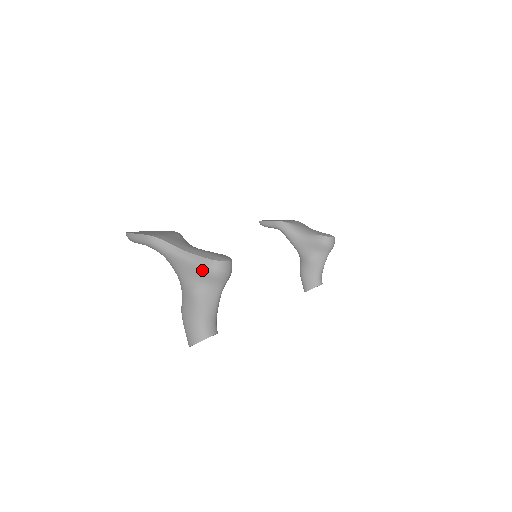
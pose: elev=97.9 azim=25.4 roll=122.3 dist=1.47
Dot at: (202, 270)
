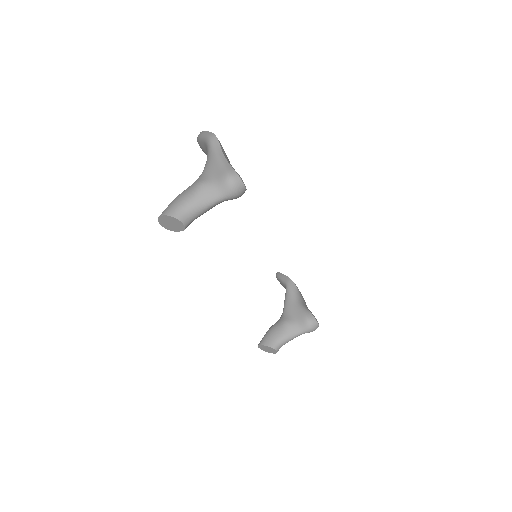
Dot at: (223, 172)
